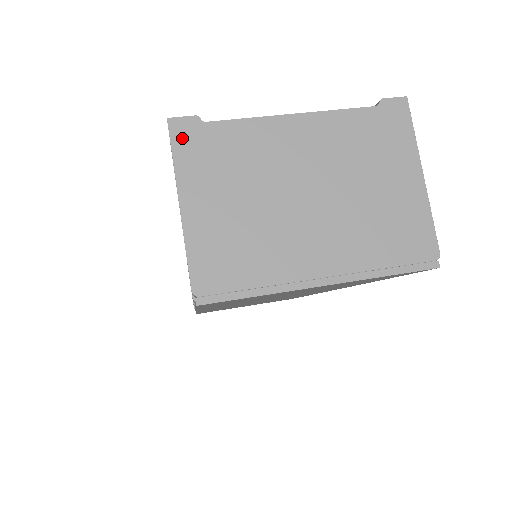
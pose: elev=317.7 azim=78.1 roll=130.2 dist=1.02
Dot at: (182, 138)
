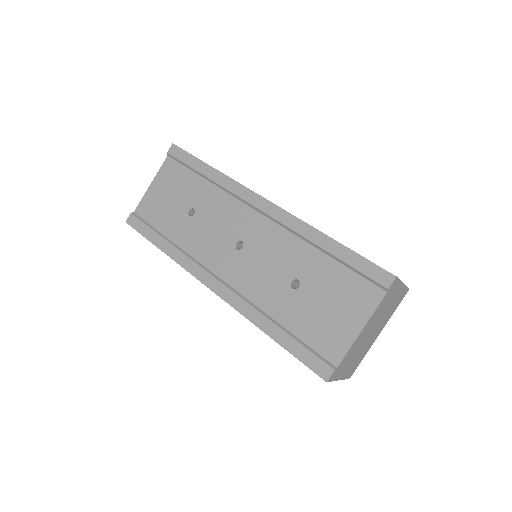
Dot at: (333, 377)
